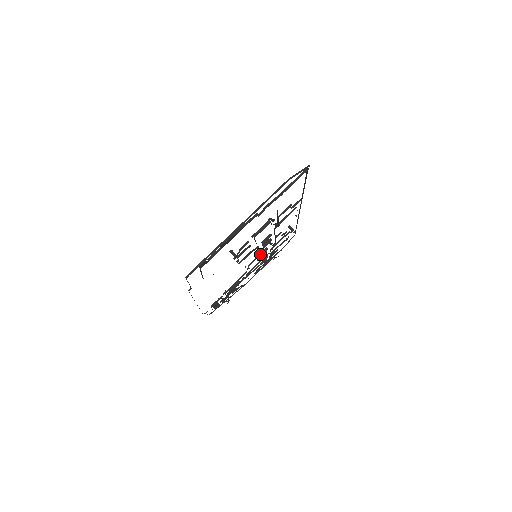
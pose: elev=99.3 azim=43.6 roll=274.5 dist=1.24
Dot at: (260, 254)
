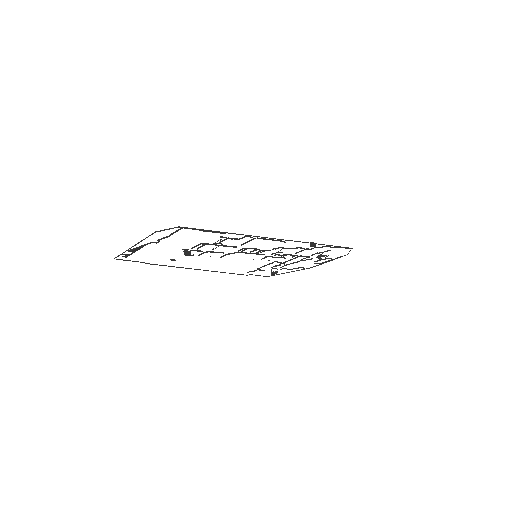
Dot at: occluded
